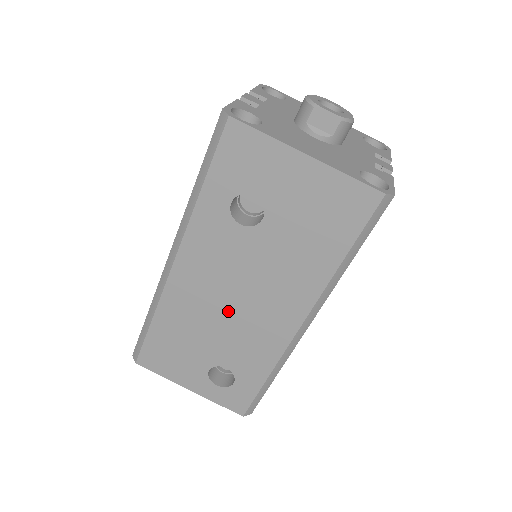
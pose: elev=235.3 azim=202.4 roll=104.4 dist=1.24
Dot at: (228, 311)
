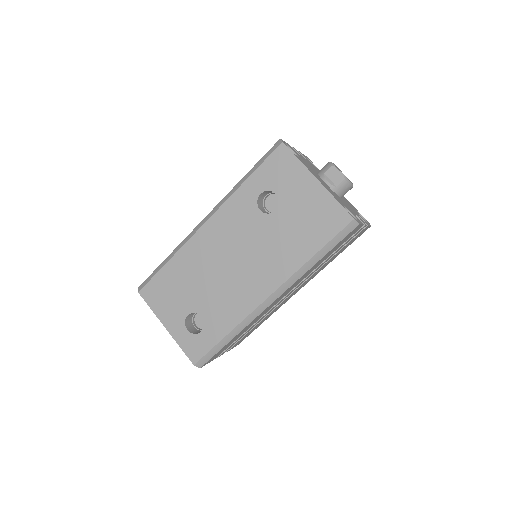
Dot at: (224, 270)
